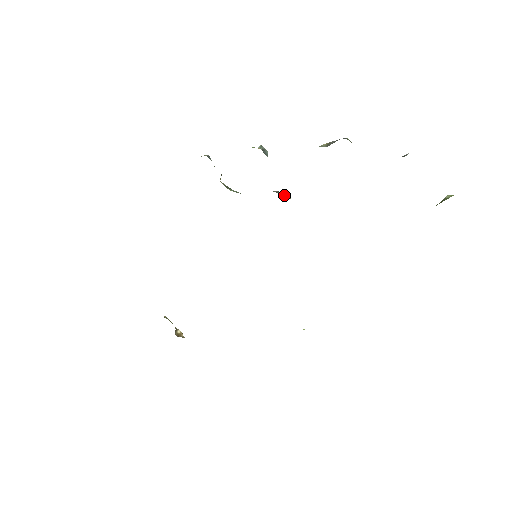
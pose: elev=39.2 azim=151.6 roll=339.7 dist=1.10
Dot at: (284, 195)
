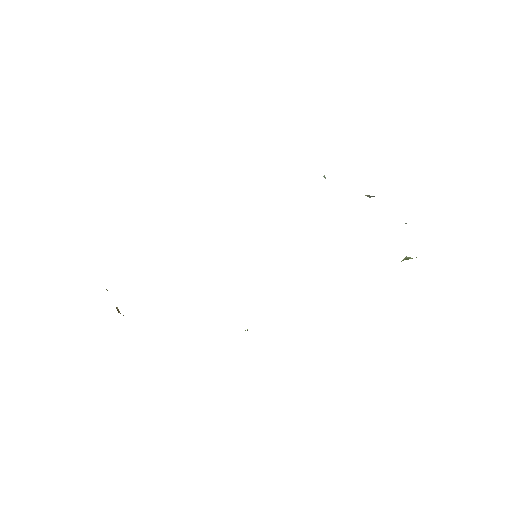
Dot at: occluded
